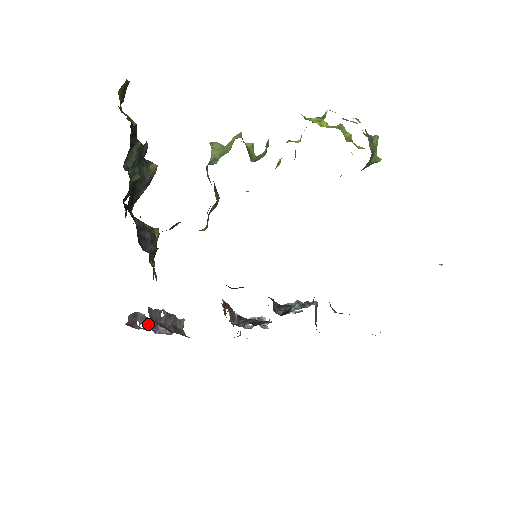
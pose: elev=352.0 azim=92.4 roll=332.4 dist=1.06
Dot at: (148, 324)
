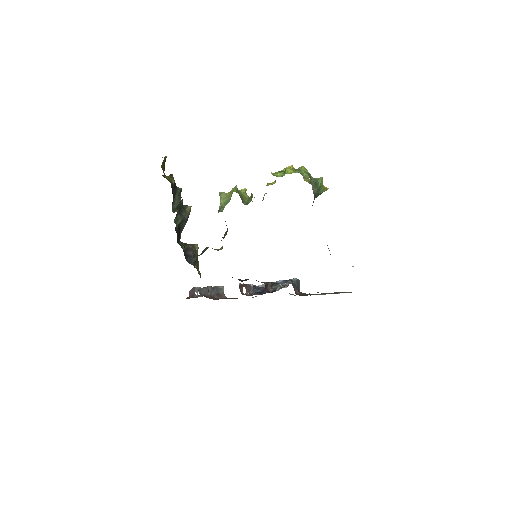
Dot at: occluded
